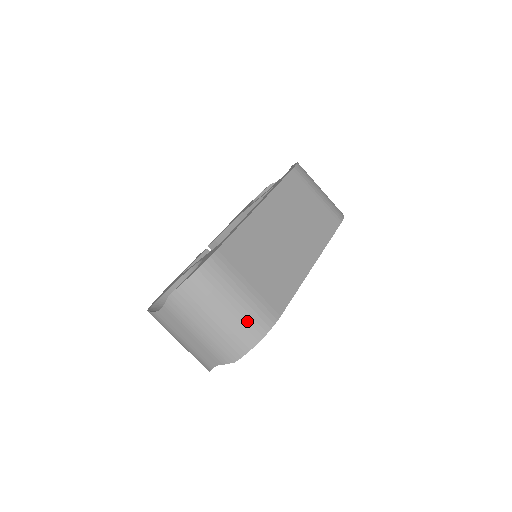
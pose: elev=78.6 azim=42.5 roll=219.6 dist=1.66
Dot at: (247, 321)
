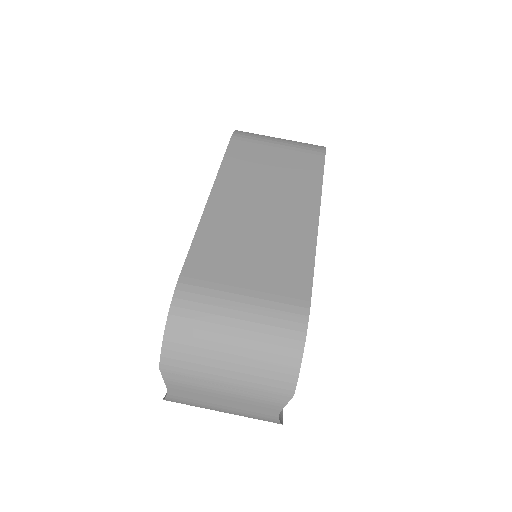
Dot at: (270, 335)
